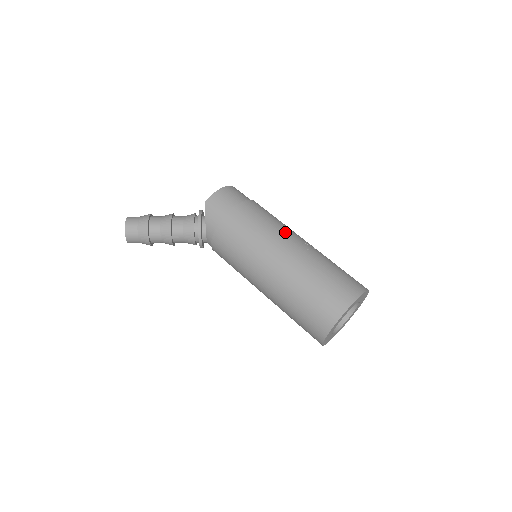
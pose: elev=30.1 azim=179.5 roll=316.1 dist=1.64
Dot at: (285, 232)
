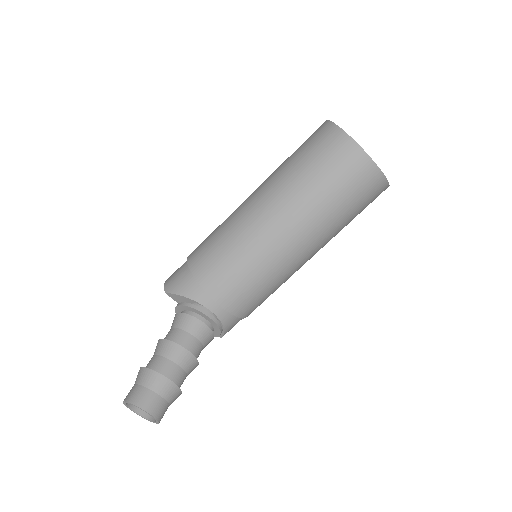
Dot at: occluded
